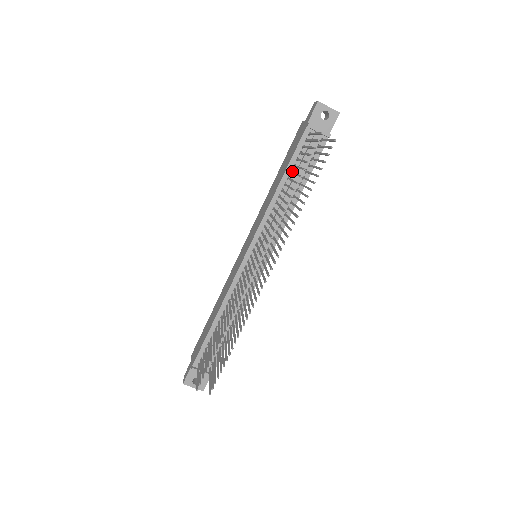
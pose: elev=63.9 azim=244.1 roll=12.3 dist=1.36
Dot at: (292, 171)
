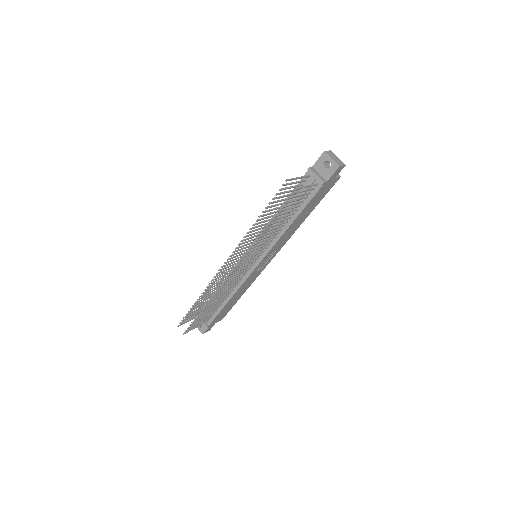
Dot at: occluded
